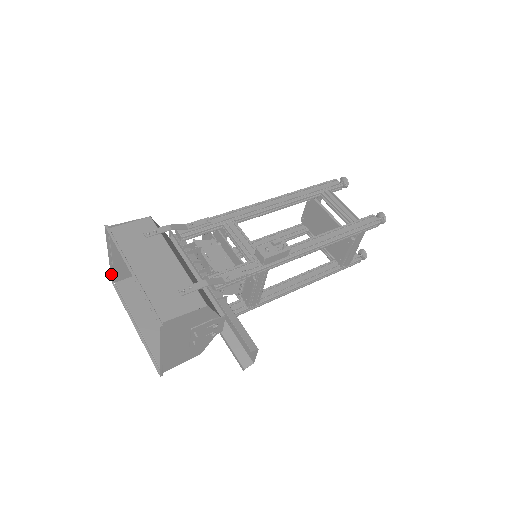
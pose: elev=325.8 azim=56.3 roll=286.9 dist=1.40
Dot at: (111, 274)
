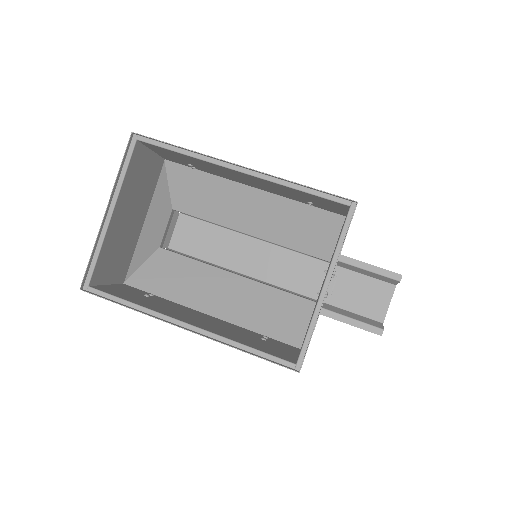
Dot at: (88, 263)
